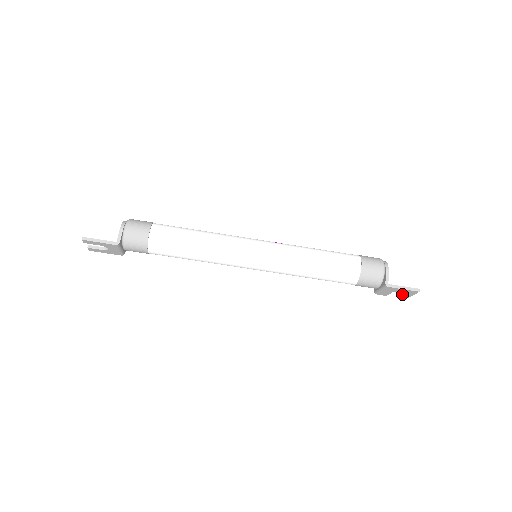
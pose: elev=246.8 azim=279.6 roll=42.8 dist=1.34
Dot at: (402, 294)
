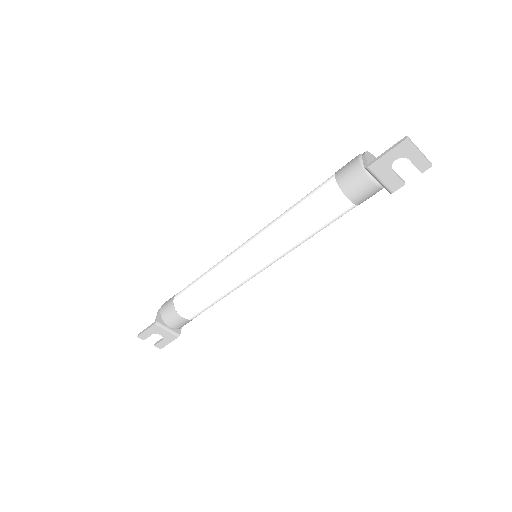
Dot at: occluded
